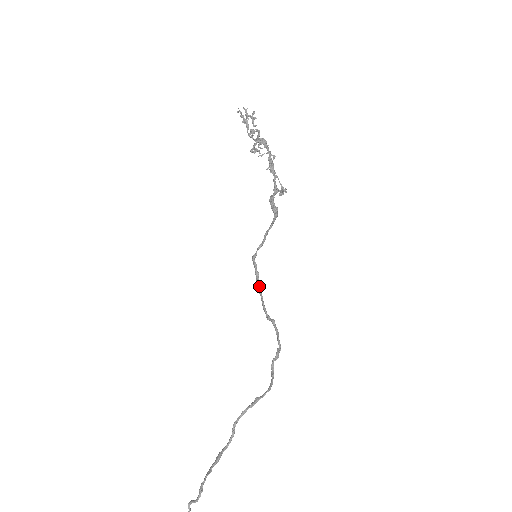
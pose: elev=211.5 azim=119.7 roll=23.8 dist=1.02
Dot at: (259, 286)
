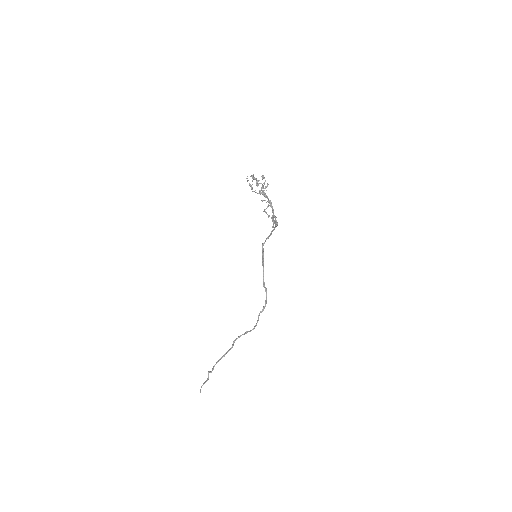
Dot at: (263, 264)
